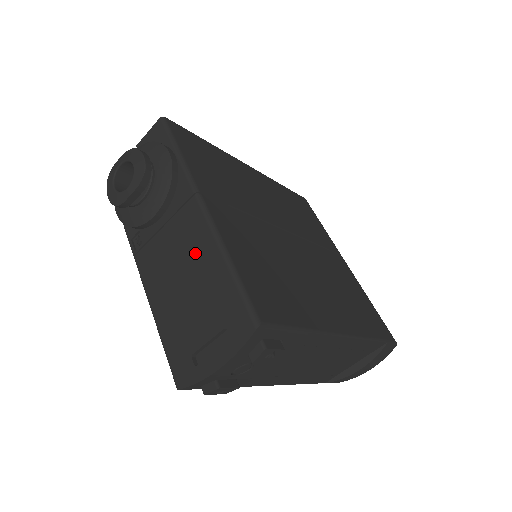
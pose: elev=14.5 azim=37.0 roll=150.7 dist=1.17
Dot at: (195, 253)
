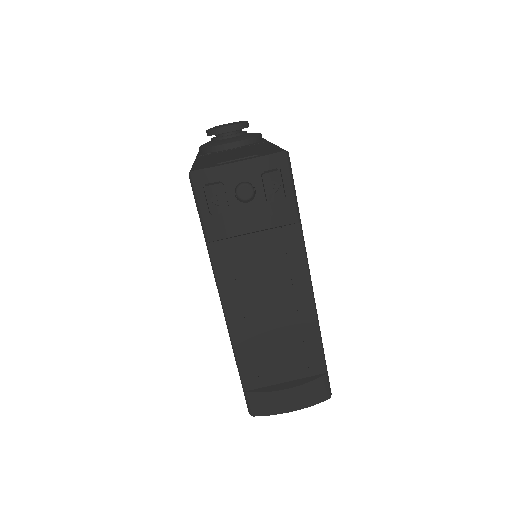
Dot at: (253, 148)
